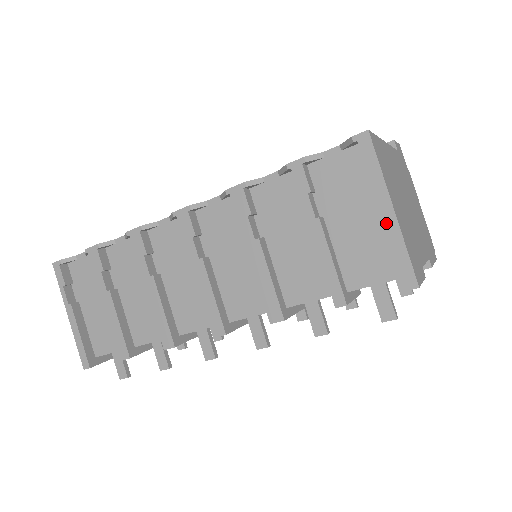
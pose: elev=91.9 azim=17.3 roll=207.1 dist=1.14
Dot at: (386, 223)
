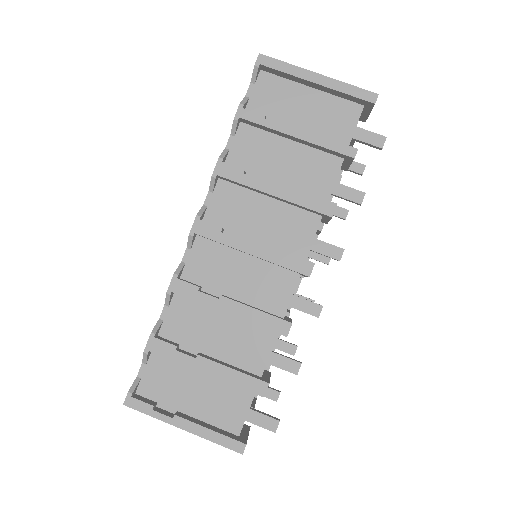
Dot at: (324, 84)
